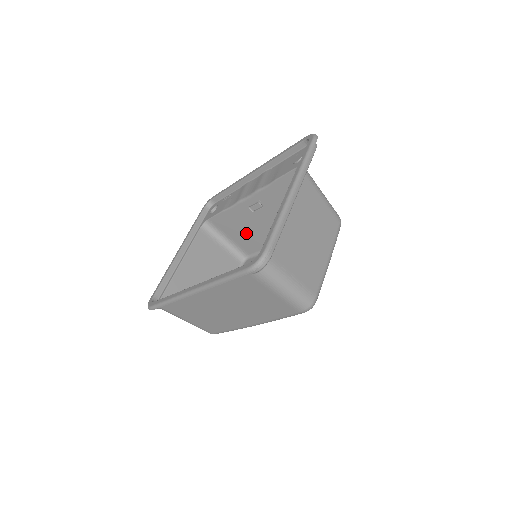
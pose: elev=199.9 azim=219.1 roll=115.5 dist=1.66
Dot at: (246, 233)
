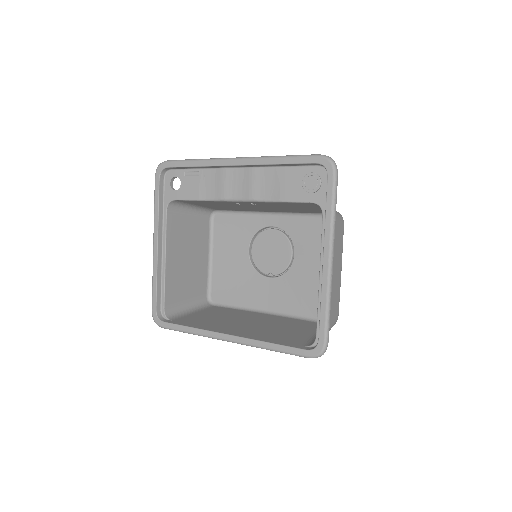
Dot at: occluded
